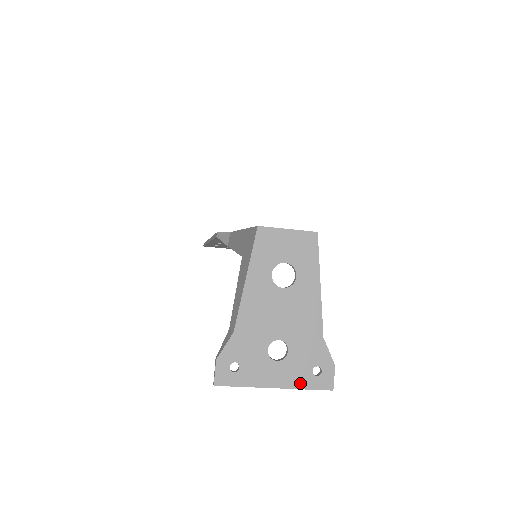
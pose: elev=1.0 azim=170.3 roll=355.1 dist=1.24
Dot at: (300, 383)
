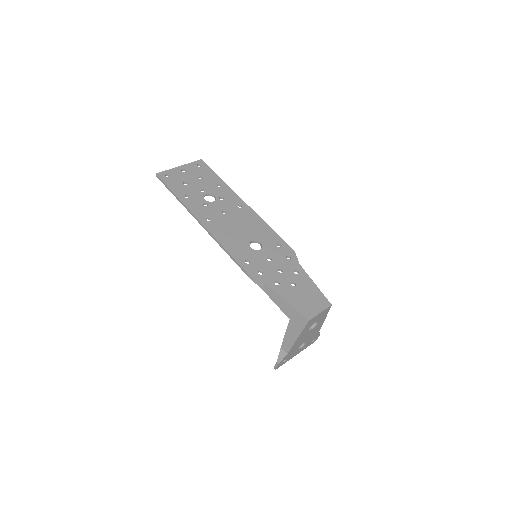
Dot at: (306, 347)
